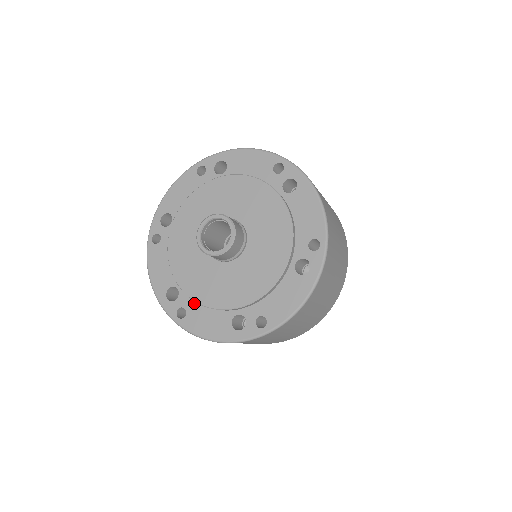
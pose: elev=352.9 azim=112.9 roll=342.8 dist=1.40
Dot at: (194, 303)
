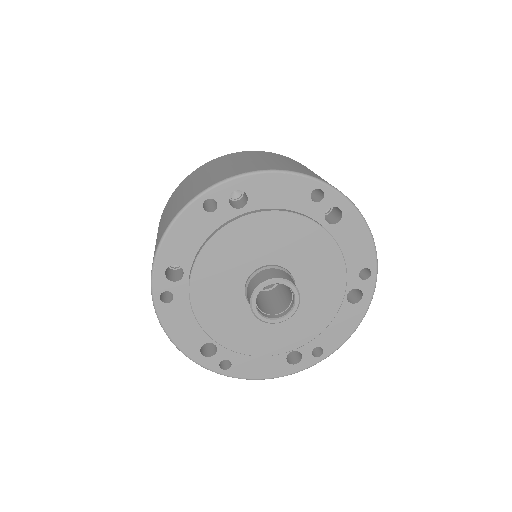
Dot at: (239, 353)
